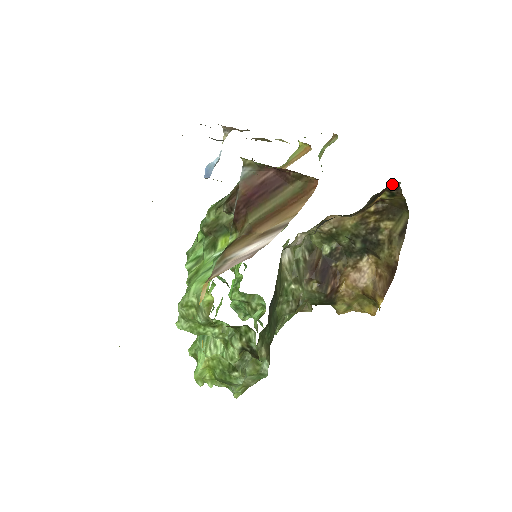
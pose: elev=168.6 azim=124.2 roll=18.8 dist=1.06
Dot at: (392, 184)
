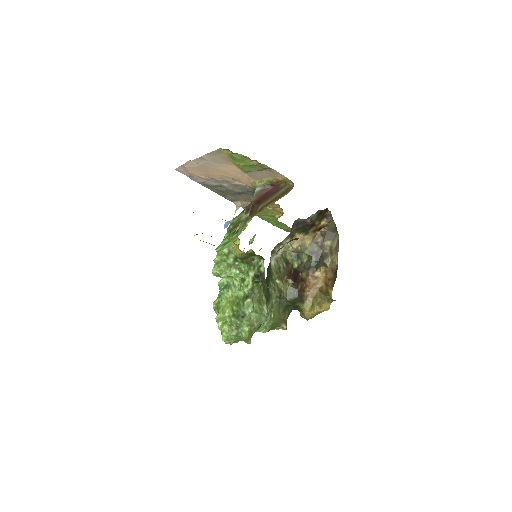
Dot at: (327, 211)
